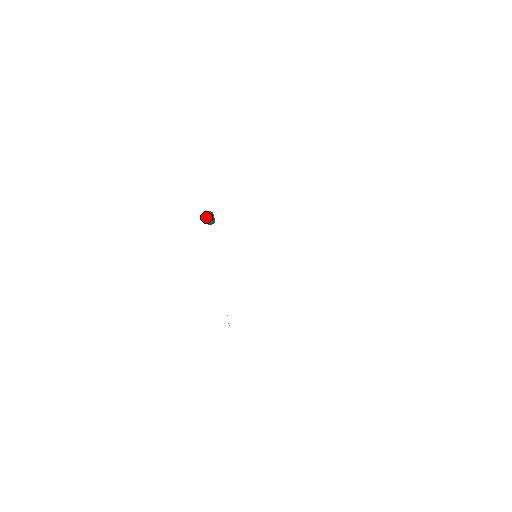
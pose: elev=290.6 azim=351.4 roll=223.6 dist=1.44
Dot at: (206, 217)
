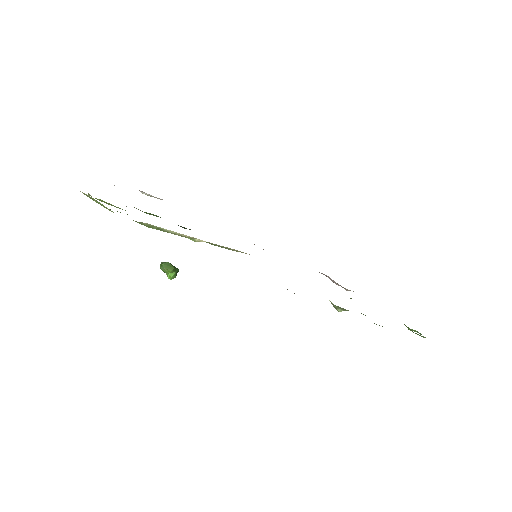
Dot at: (168, 268)
